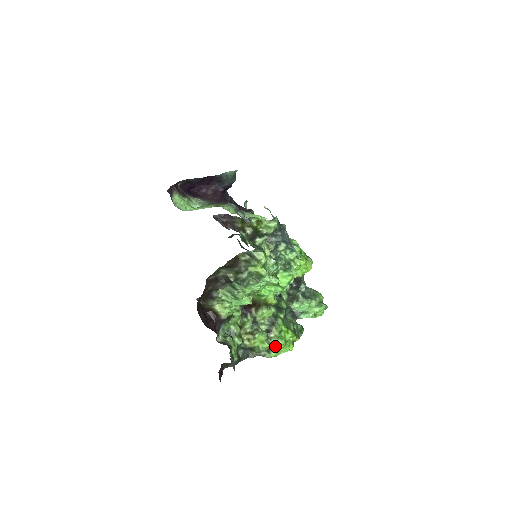
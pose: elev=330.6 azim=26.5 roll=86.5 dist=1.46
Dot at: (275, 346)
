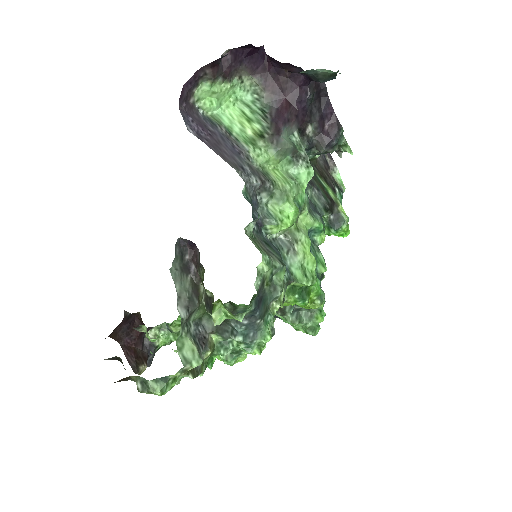
Dot at: occluded
